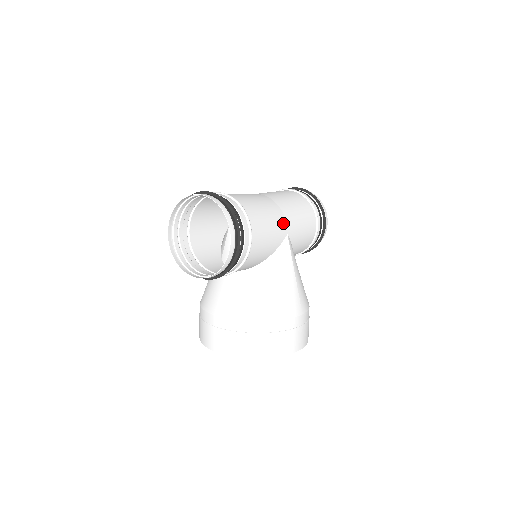
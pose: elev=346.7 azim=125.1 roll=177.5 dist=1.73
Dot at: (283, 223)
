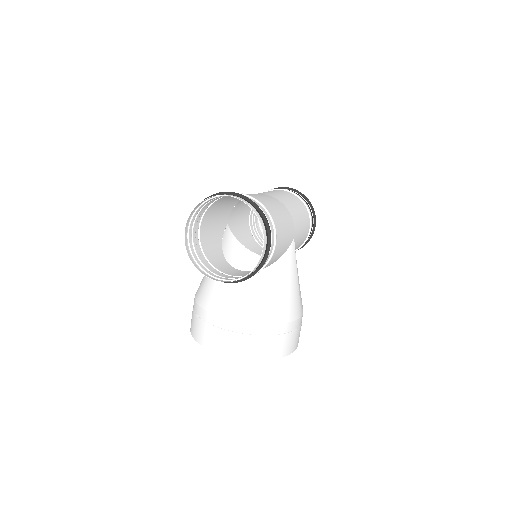
Dot at: (292, 227)
